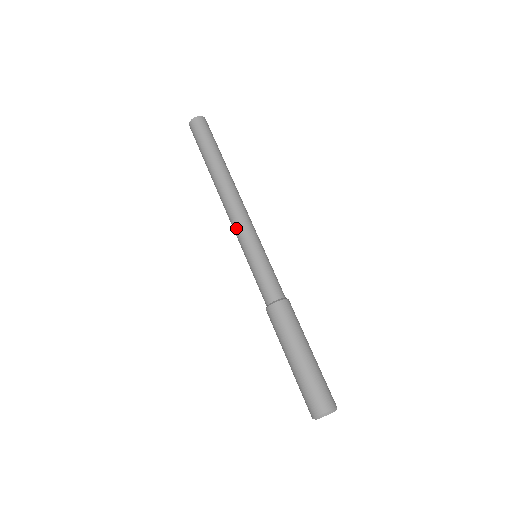
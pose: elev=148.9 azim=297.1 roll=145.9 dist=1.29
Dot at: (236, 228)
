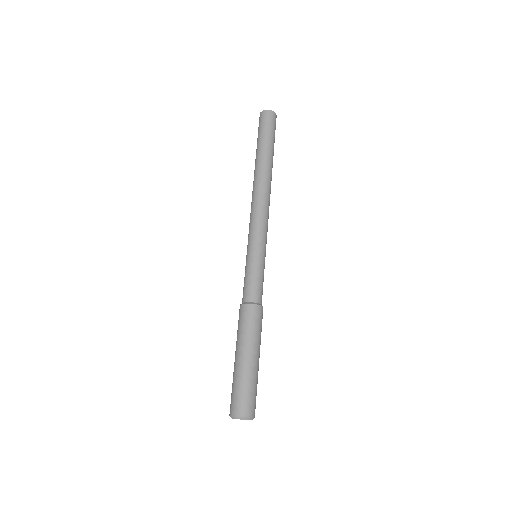
Dot at: (249, 225)
